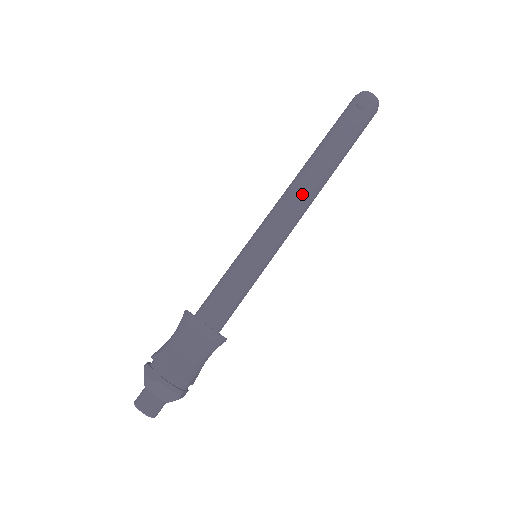
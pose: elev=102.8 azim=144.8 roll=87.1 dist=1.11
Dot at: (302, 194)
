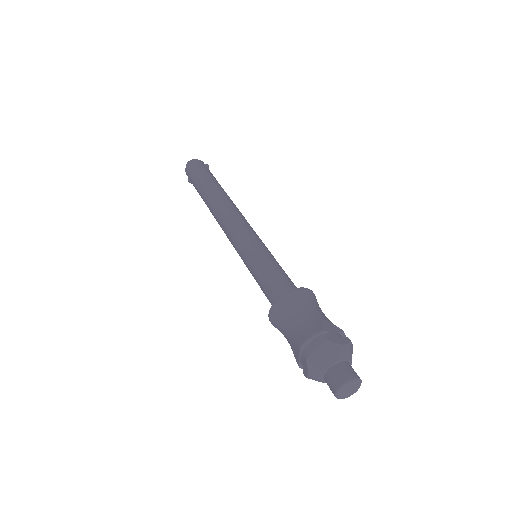
Dot at: (241, 213)
